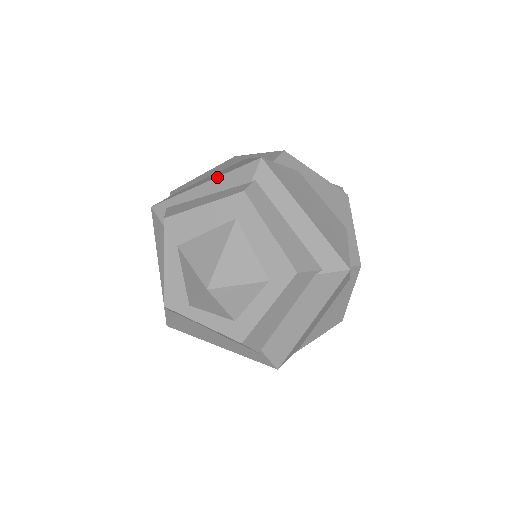
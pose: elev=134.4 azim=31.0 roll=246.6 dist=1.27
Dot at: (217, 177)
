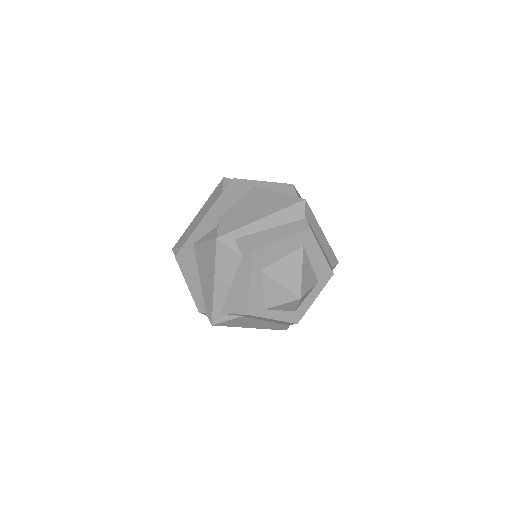
Dot at: (274, 213)
